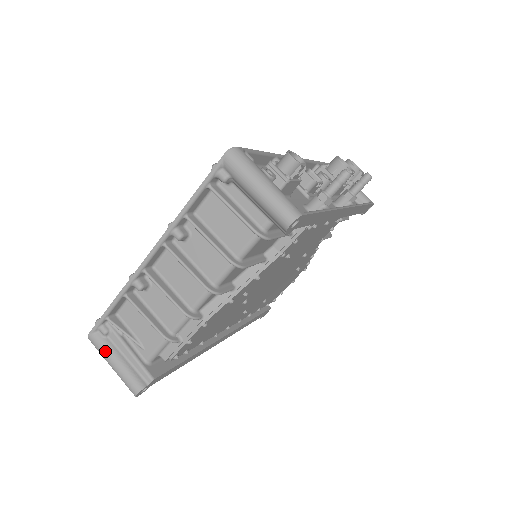
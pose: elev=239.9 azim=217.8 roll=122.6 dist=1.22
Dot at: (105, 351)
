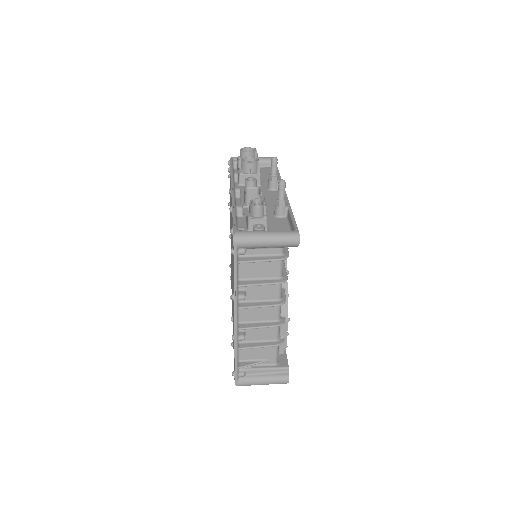
Dot at: (253, 382)
